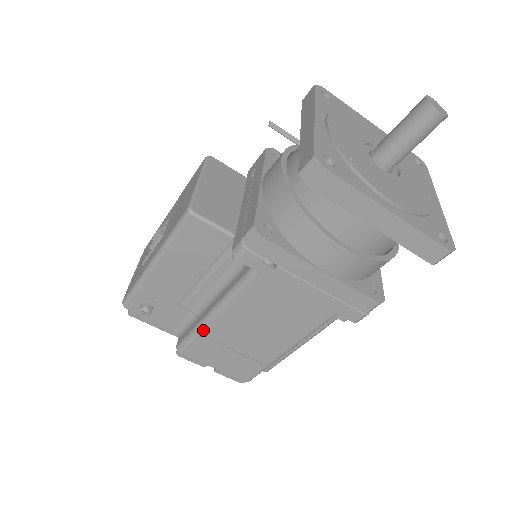
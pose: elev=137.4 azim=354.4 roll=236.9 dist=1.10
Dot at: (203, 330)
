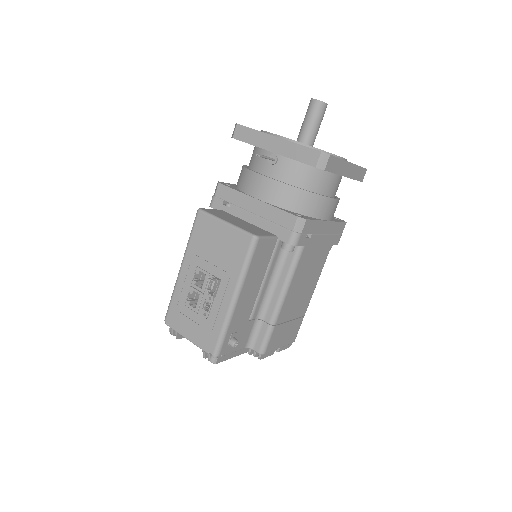
Dot at: (277, 320)
